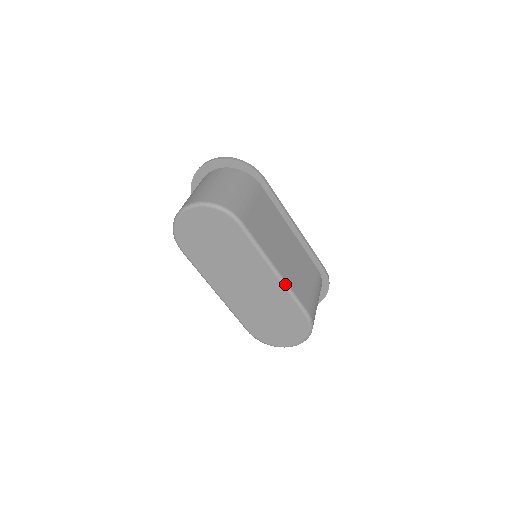
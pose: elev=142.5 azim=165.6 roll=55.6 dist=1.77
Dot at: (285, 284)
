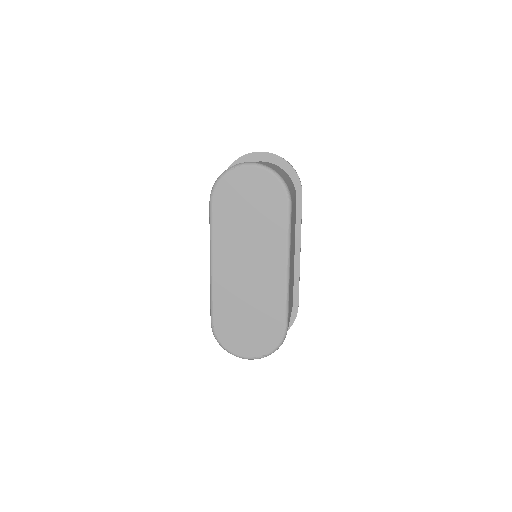
Dot at: (288, 286)
